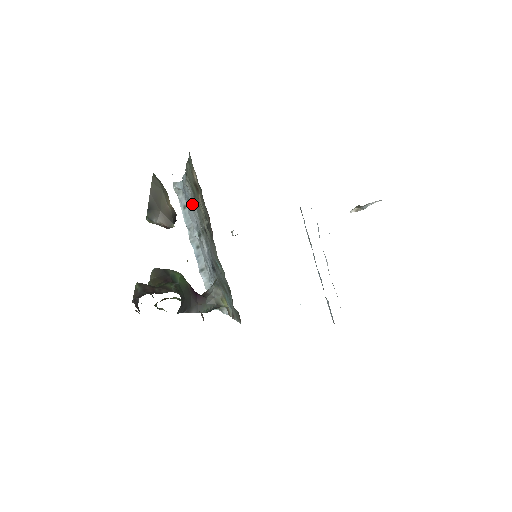
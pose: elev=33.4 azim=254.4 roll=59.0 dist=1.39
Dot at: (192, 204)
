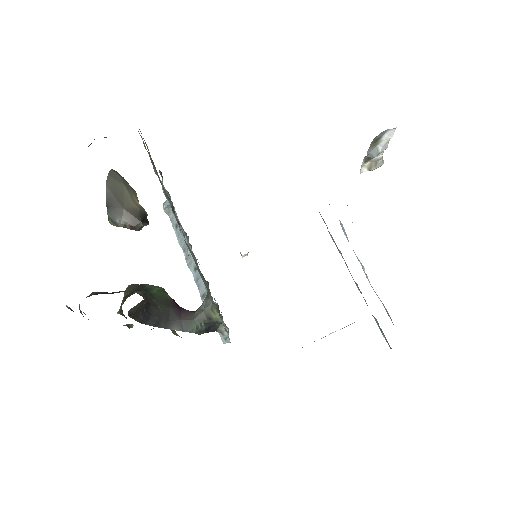
Dot at: occluded
